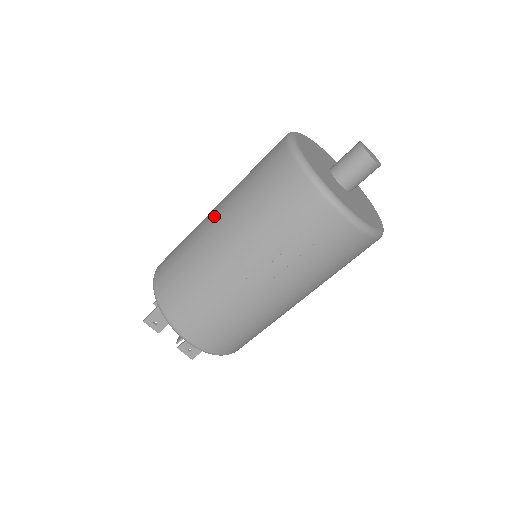
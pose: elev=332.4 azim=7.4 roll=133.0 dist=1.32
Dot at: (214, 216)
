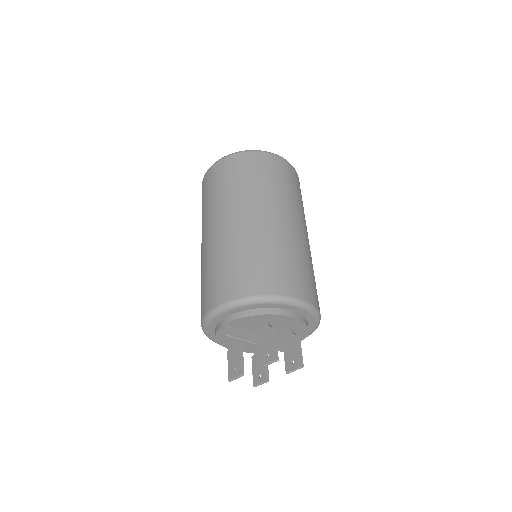
Dot at: occluded
